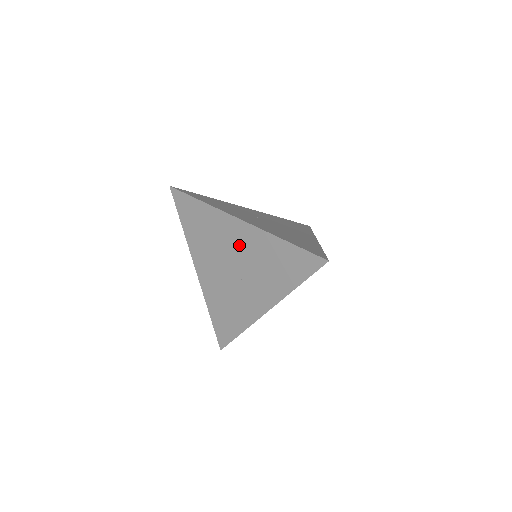
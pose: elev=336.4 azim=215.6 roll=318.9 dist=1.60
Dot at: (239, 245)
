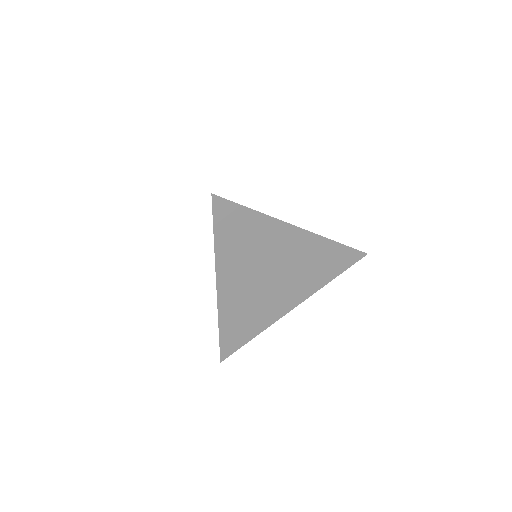
Dot at: occluded
